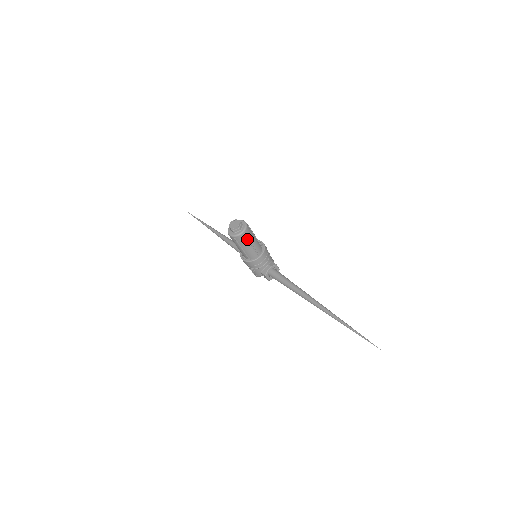
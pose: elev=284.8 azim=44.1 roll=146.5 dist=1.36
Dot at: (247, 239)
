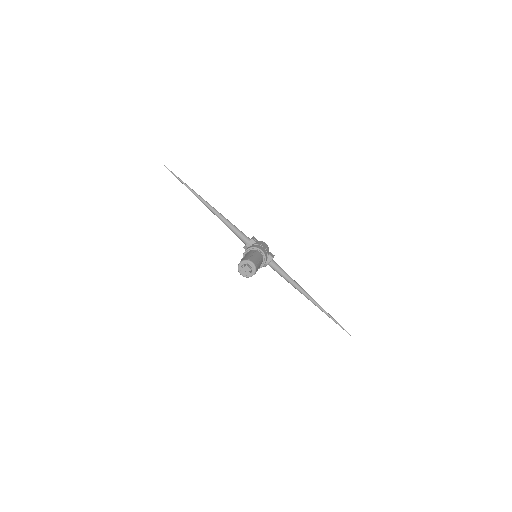
Dot at: occluded
